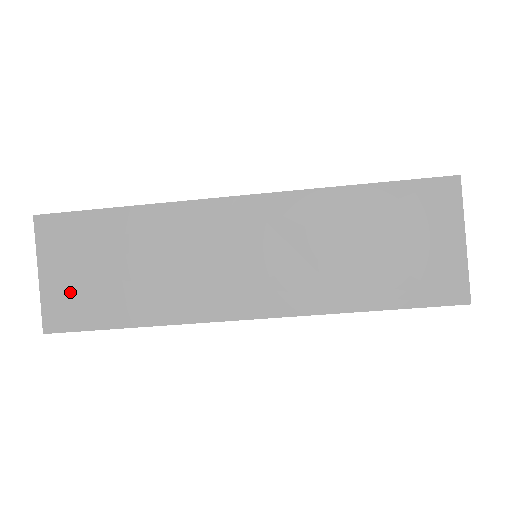
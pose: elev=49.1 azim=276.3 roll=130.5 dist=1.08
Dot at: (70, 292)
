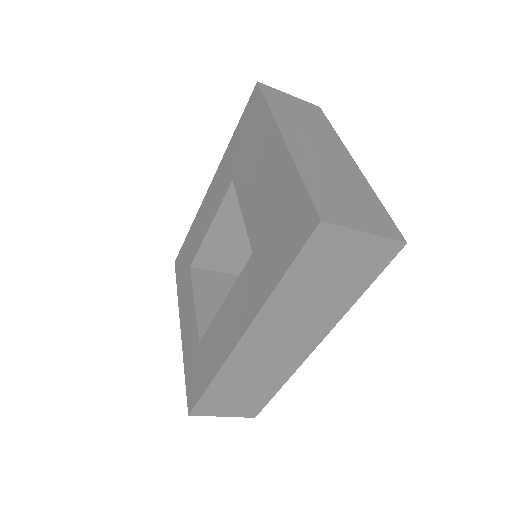
Dot at: (241, 408)
